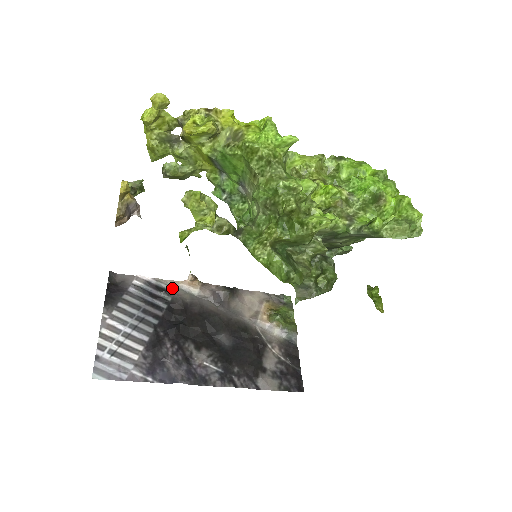
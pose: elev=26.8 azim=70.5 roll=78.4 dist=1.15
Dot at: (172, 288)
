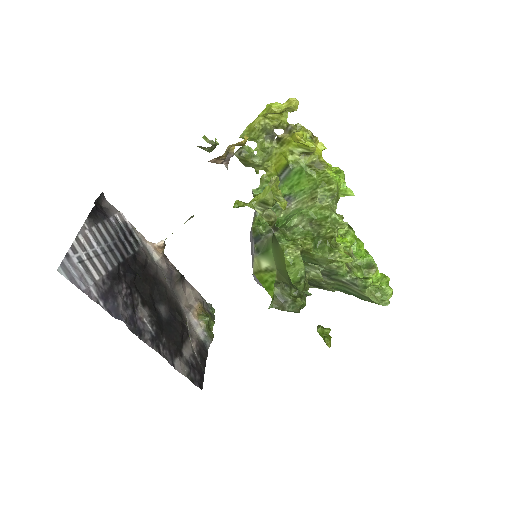
Dot at: (141, 242)
